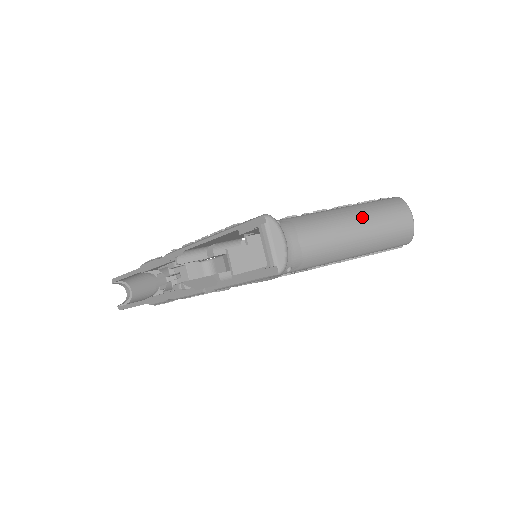
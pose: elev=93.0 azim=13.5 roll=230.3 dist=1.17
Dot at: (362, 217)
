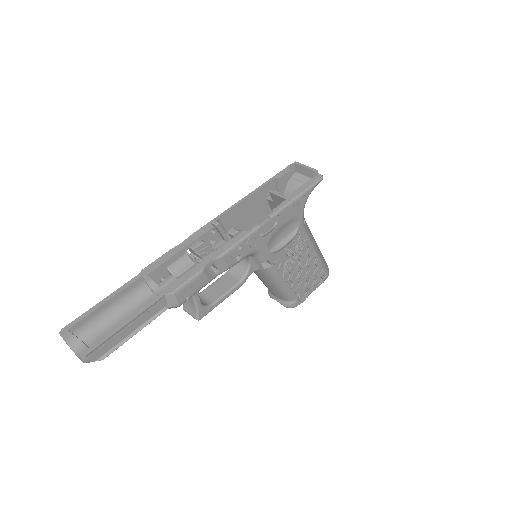
Dot at: occluded
